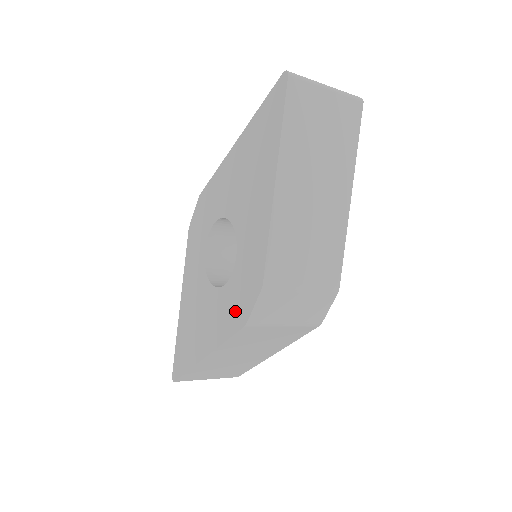
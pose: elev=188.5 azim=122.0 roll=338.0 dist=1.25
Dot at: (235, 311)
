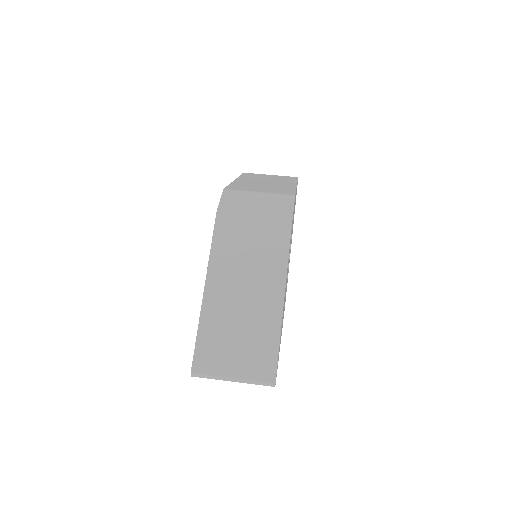
Dot at: occluded
